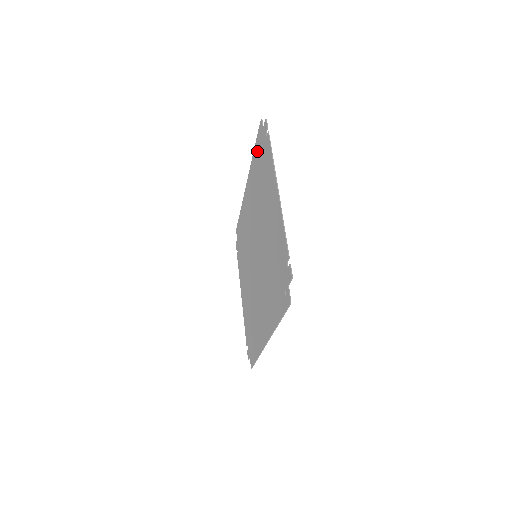
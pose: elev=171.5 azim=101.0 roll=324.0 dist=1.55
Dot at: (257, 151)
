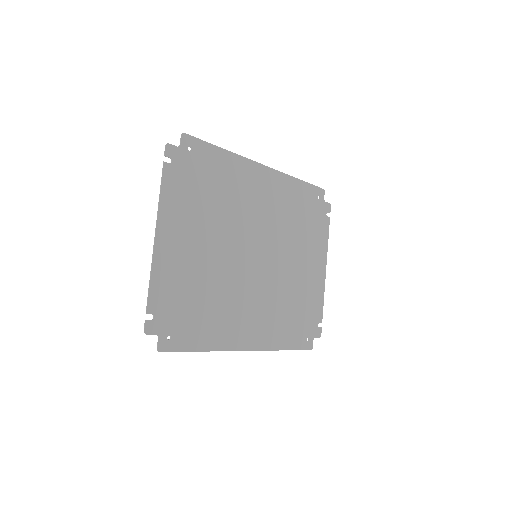
Dot at: (209, 158)
